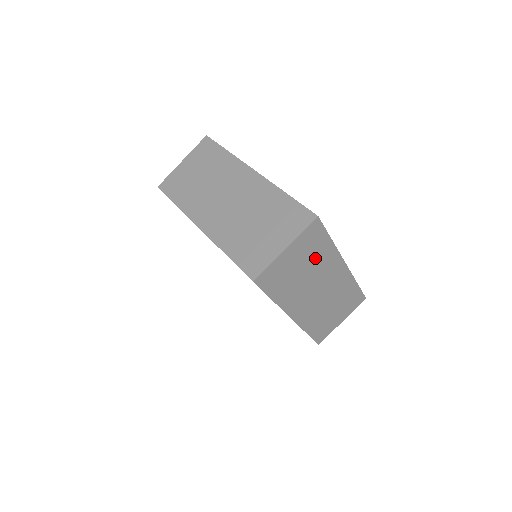
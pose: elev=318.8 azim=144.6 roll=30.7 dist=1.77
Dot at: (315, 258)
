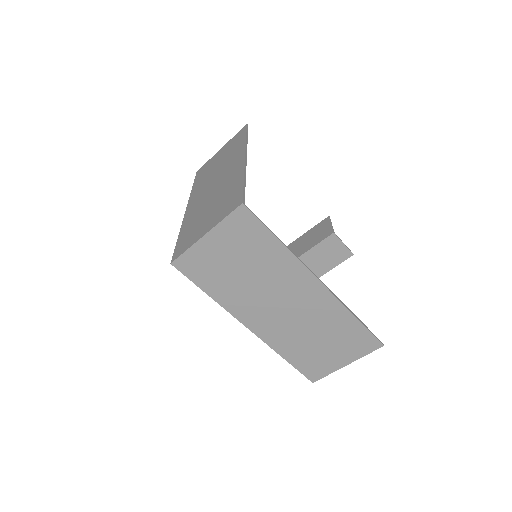
Dot at: (260, 259)
